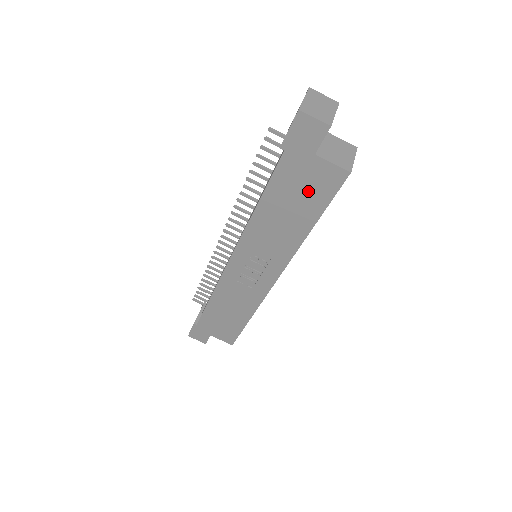
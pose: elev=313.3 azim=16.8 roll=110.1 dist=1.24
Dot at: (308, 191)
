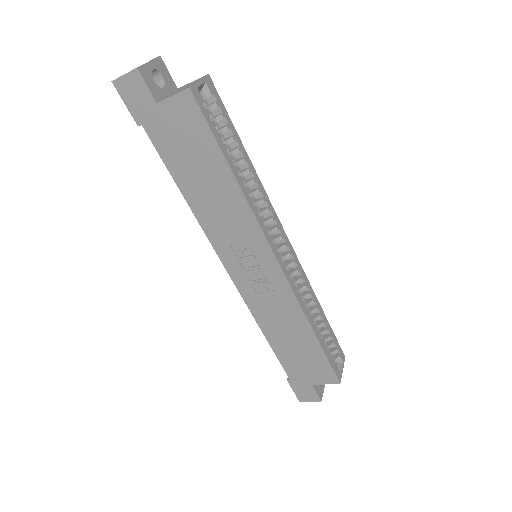
Dot at: (190, 141)
